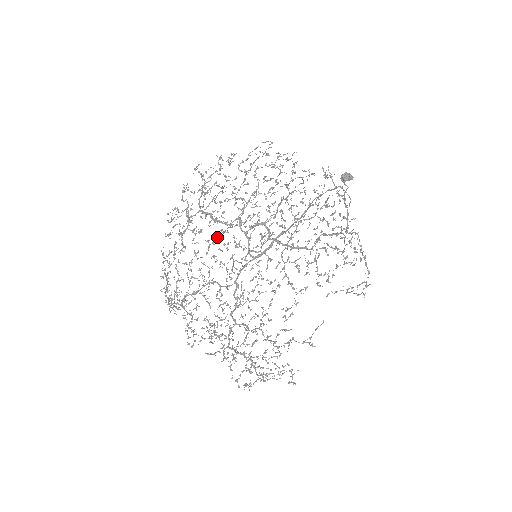
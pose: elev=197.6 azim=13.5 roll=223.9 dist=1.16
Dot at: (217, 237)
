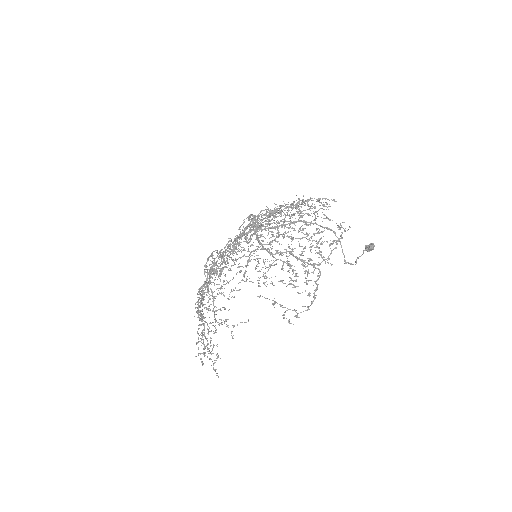
Dot at: occluded
